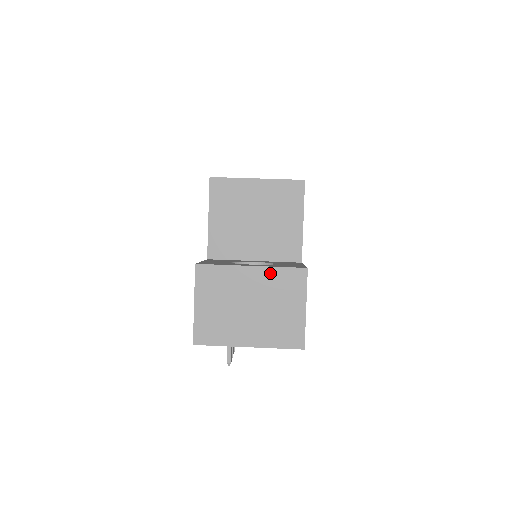
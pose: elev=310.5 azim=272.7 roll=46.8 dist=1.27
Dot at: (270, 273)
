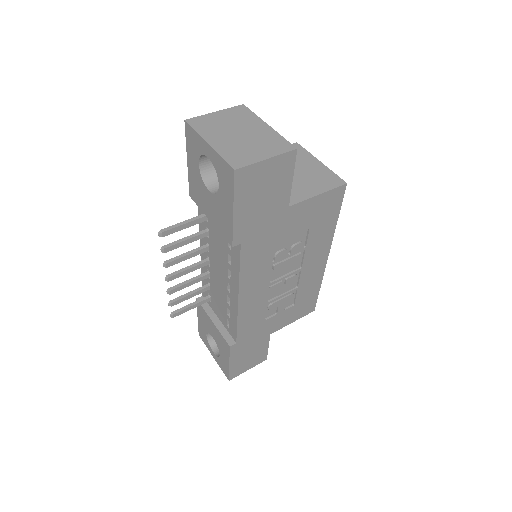
Dot at: (273, 134)
